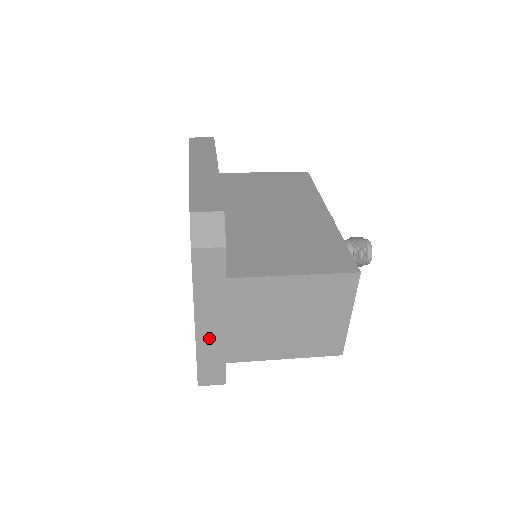
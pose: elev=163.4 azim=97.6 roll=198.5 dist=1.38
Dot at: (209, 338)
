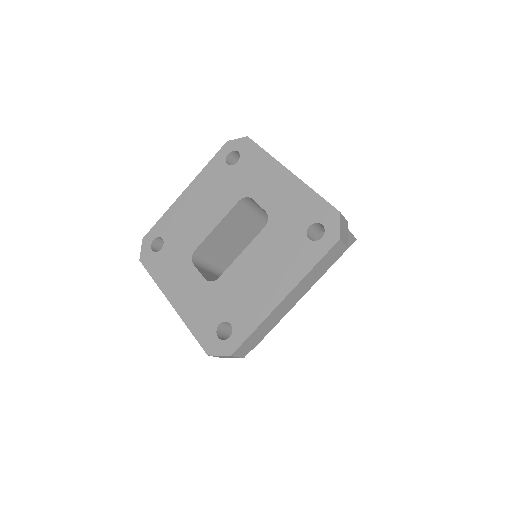
Dot at: occluded
